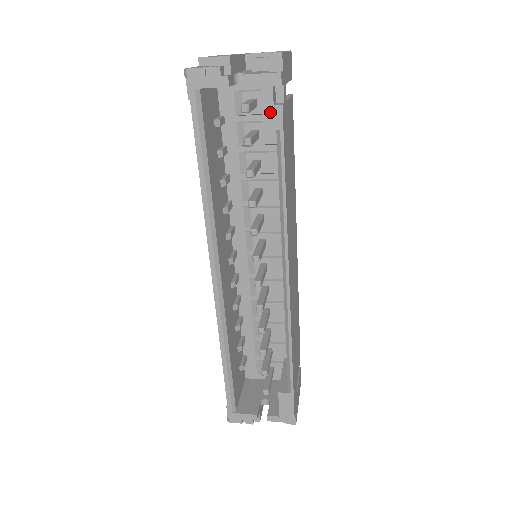
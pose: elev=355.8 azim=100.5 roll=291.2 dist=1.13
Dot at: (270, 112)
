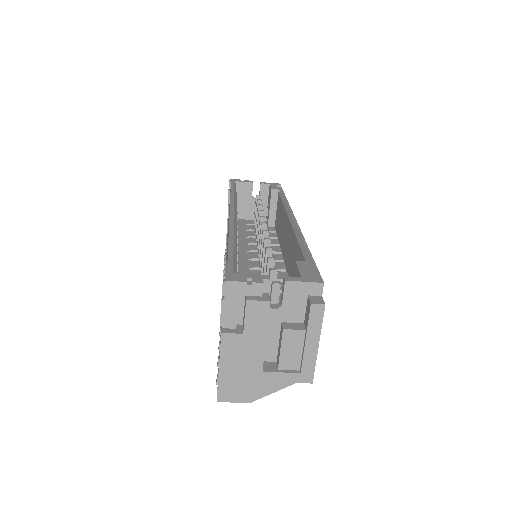
Dot at: (275, 187)
